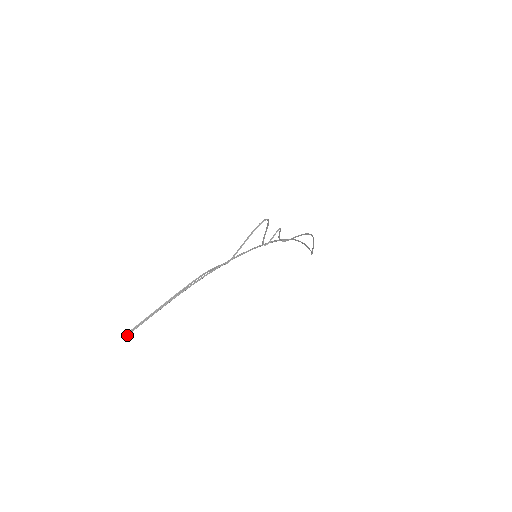
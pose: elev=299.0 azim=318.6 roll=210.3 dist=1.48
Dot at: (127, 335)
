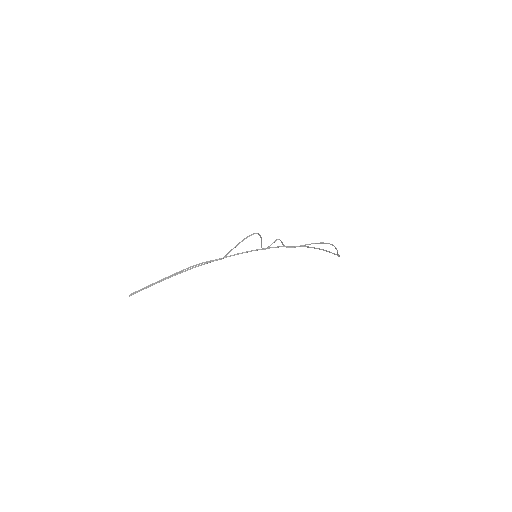
Dot at: (131, 295)
